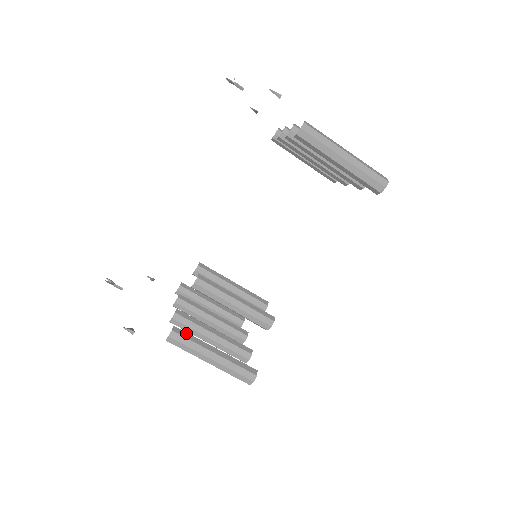
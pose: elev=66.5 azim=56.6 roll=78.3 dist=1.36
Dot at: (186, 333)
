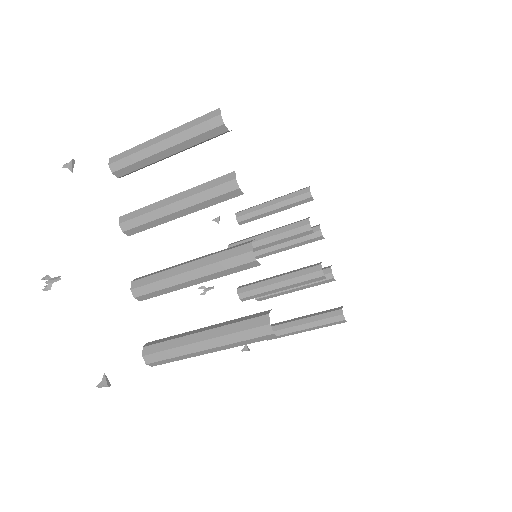
Dot at: (274, 332)
